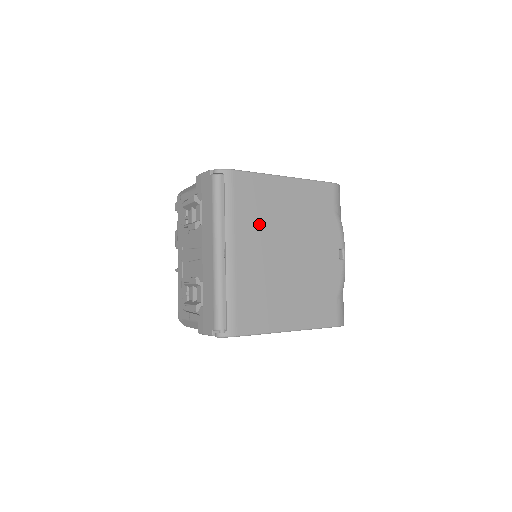
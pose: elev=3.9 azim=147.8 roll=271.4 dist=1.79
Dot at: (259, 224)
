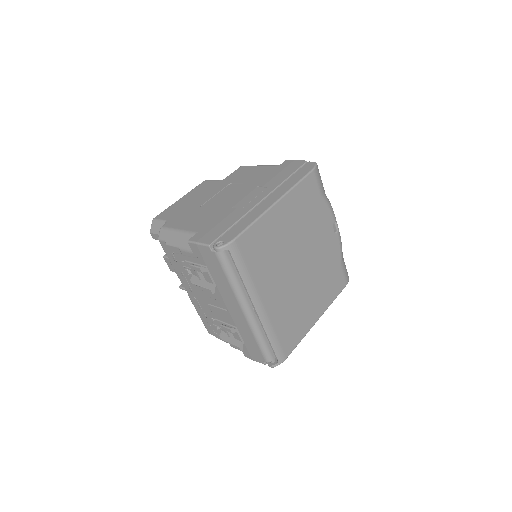
Dot at: (271, 265)
